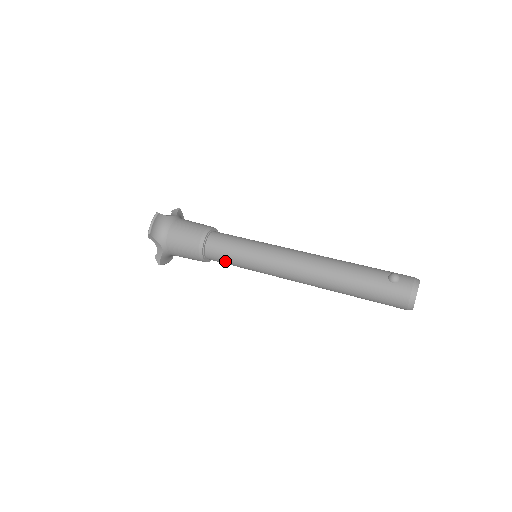
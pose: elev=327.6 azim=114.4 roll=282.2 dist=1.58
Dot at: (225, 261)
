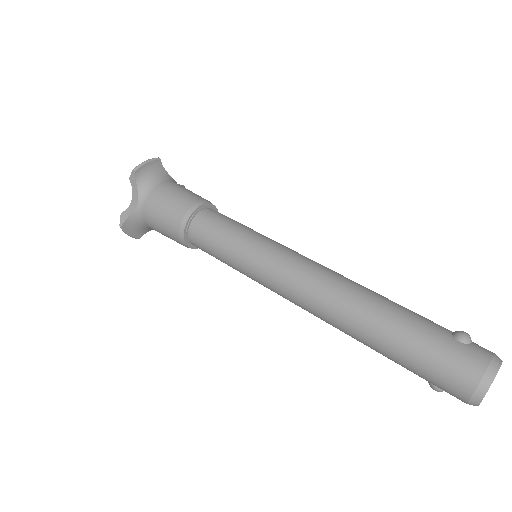
Dot at: (211, 243)
